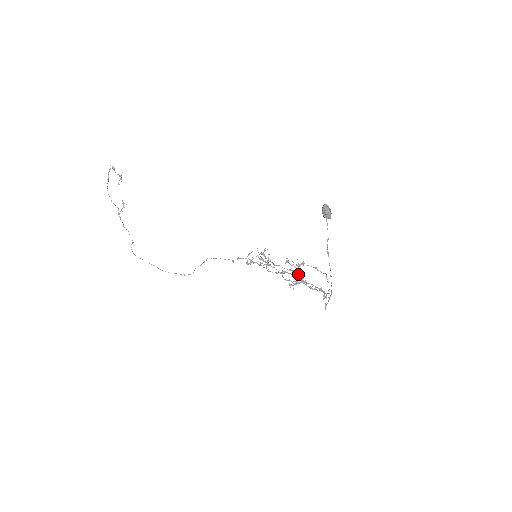
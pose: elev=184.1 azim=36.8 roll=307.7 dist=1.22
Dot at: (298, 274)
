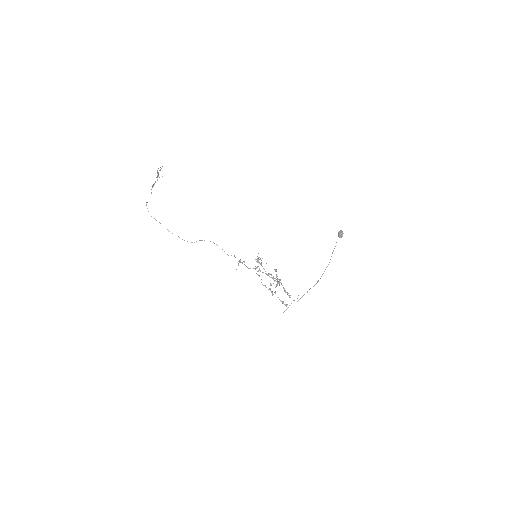
Dot at: occluded
